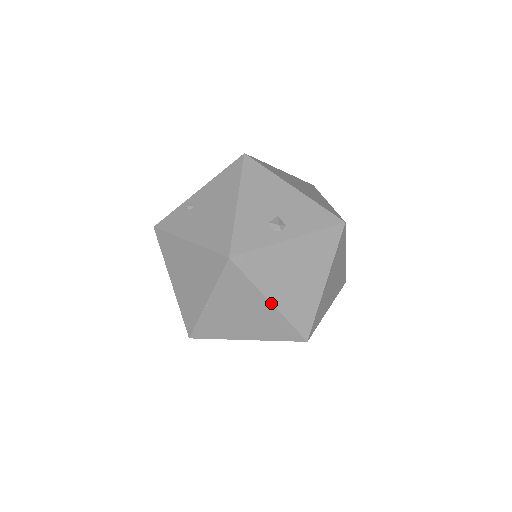
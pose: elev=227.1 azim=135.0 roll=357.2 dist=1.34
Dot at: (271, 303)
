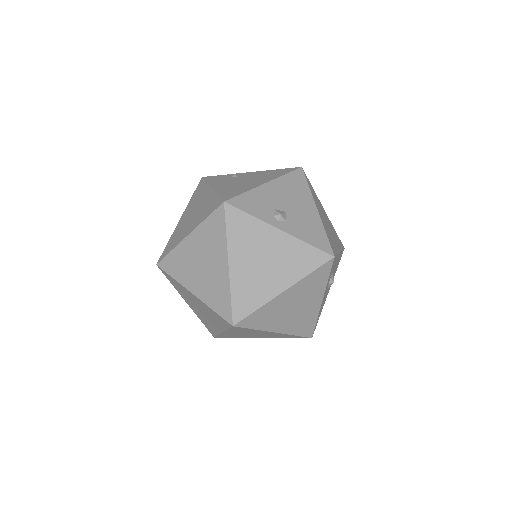
Dot at: (228, 265)
